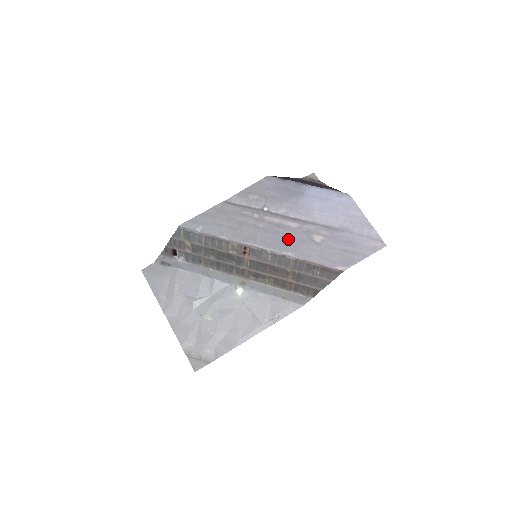
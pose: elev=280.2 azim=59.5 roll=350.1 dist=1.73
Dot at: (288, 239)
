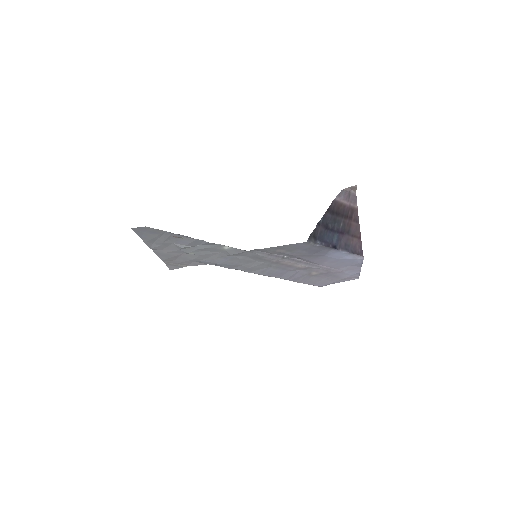
Dot at: (291, 273)
